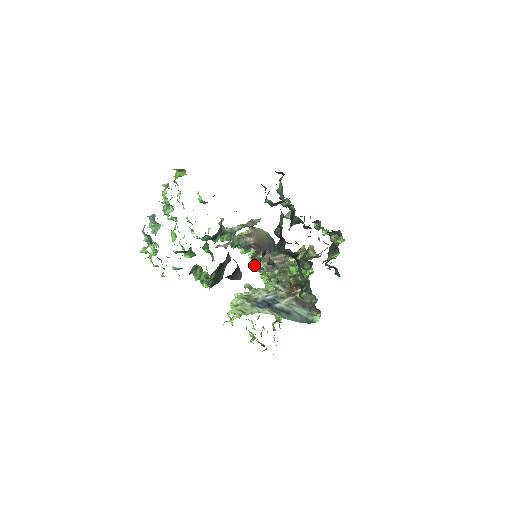
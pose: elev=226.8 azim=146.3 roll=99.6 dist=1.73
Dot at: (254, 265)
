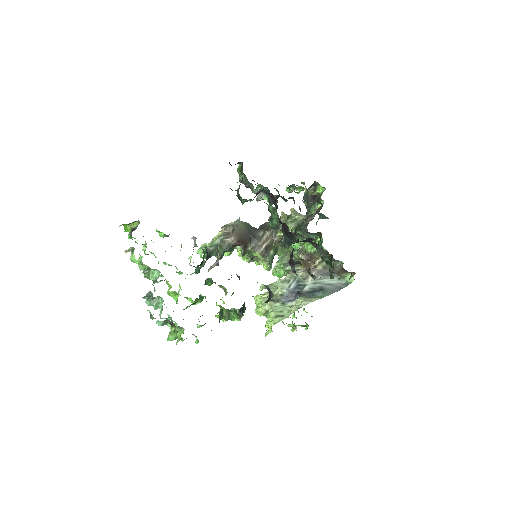
Dot at: (244, 258)
